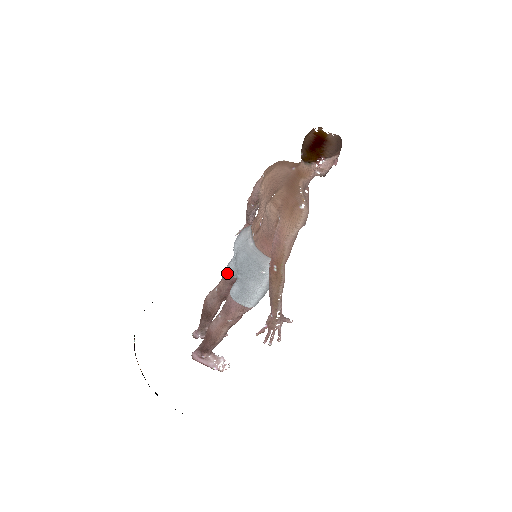
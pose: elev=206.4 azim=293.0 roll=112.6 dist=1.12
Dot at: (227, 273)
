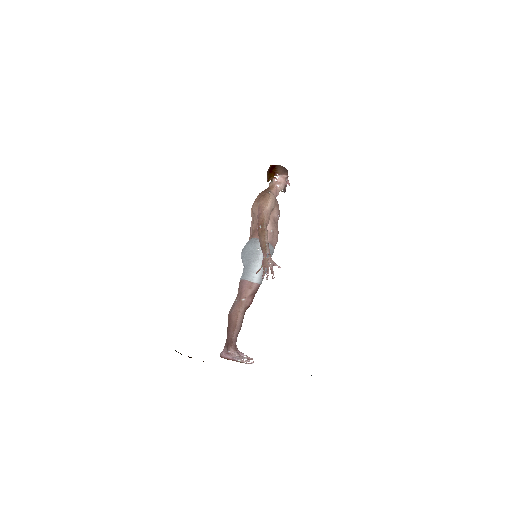
Dot at: occluded
